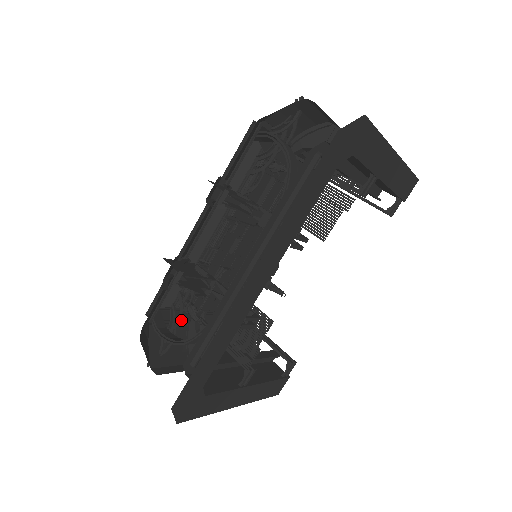
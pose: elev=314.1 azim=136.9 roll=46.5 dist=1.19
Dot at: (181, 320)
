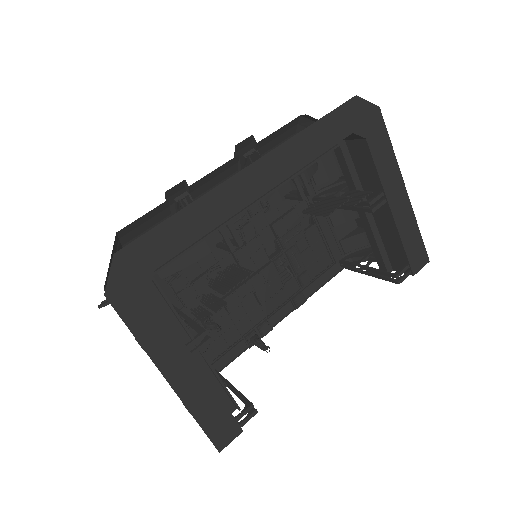
Dot at: occluded
